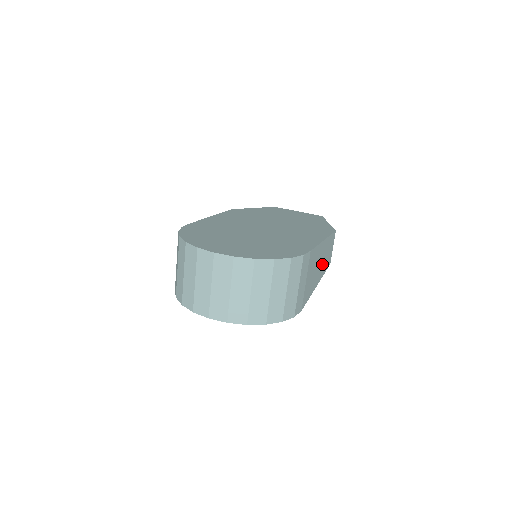
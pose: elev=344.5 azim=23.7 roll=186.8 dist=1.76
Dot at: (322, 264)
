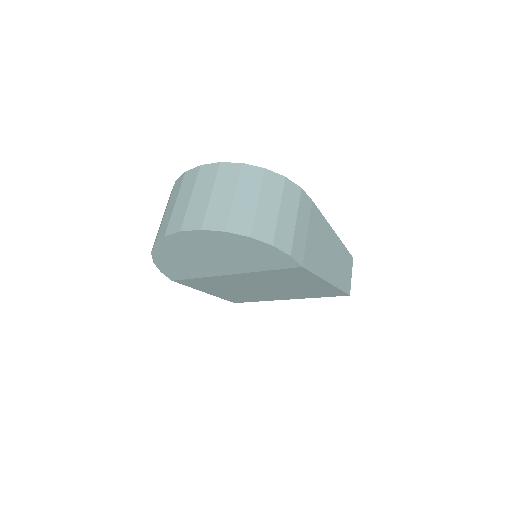
Dot at: (335, 265)
